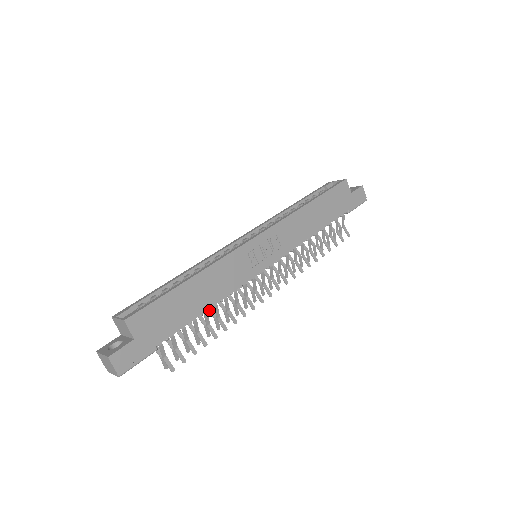
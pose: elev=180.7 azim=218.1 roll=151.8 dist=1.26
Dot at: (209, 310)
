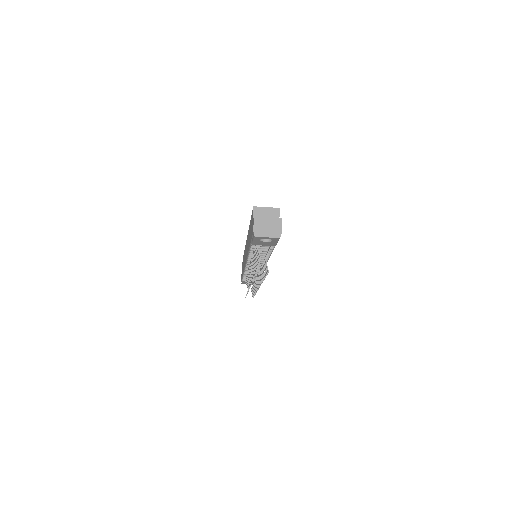
Dot at: occluded
